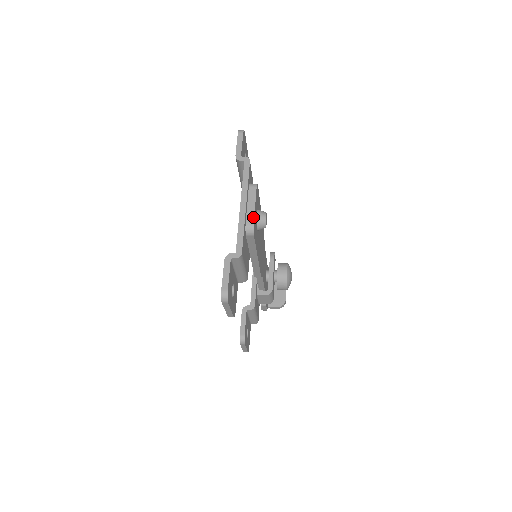
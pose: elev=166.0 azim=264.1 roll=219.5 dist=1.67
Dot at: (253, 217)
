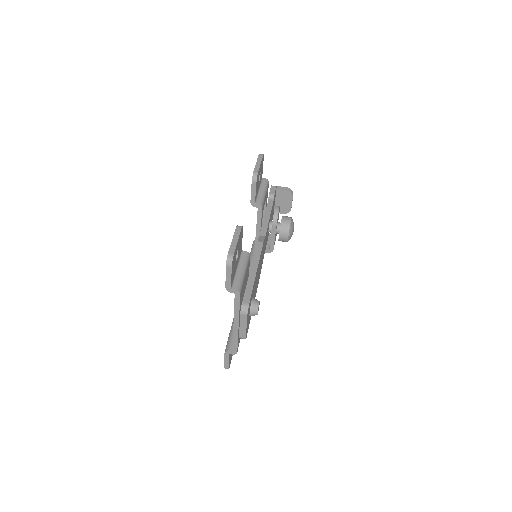
Dot at: (245, 335)
